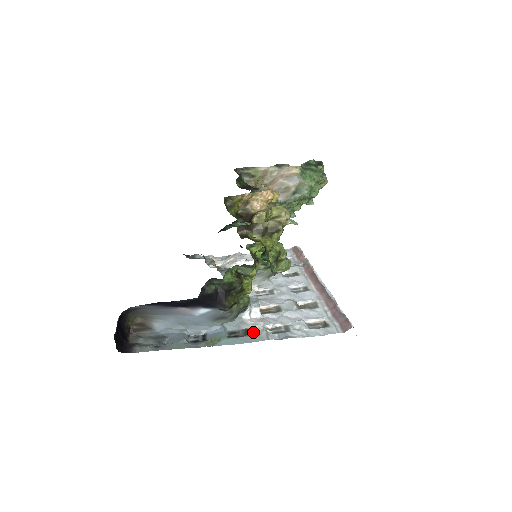
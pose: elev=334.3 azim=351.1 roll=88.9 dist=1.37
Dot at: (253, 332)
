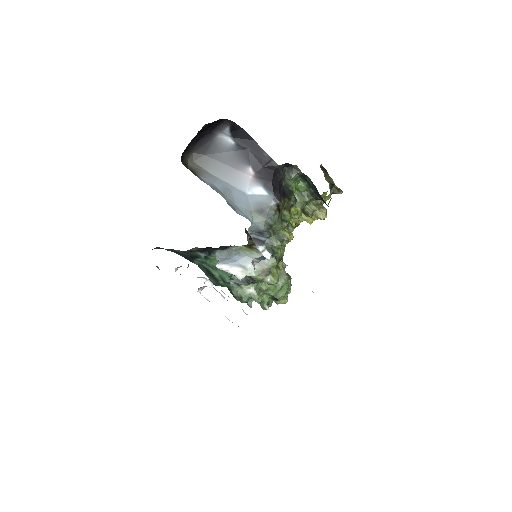
Dot at: occluded
